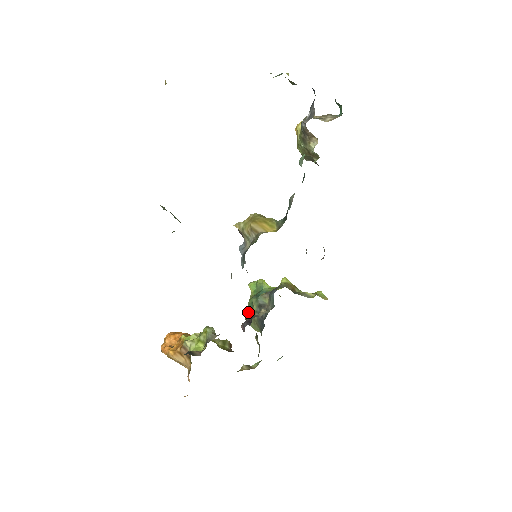
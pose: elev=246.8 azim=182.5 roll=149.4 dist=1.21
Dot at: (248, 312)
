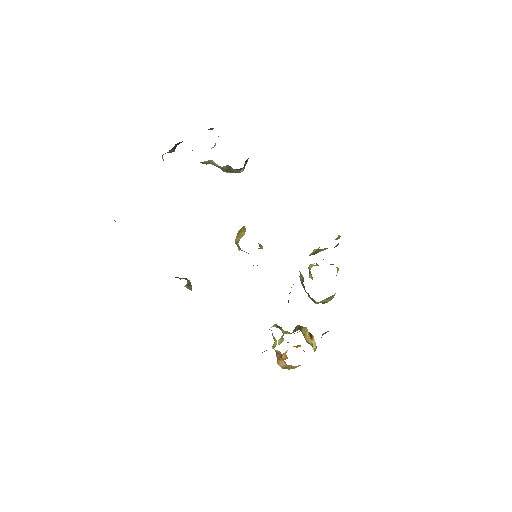
Dot at: (308, 295)
